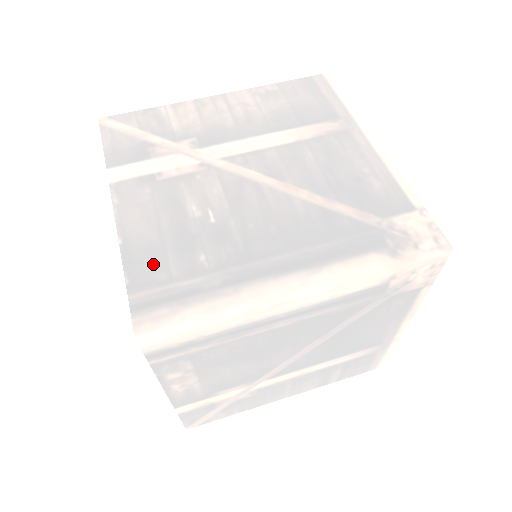
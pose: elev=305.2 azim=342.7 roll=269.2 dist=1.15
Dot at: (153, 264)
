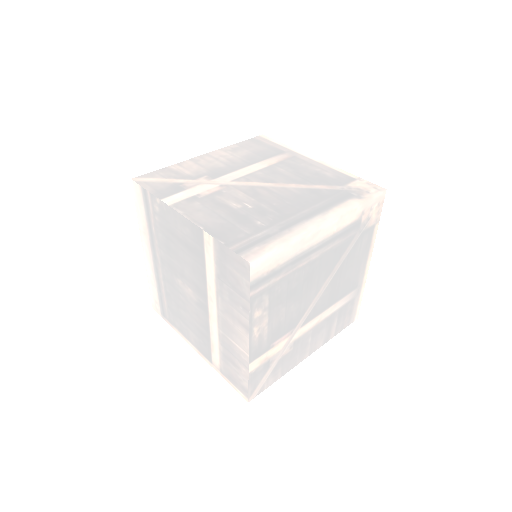
Dot at: (232, 232)
